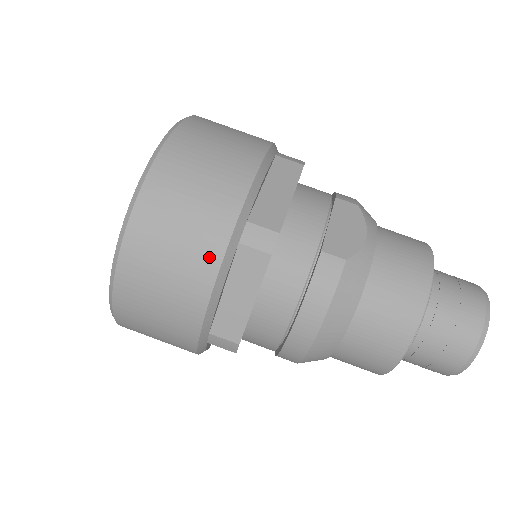
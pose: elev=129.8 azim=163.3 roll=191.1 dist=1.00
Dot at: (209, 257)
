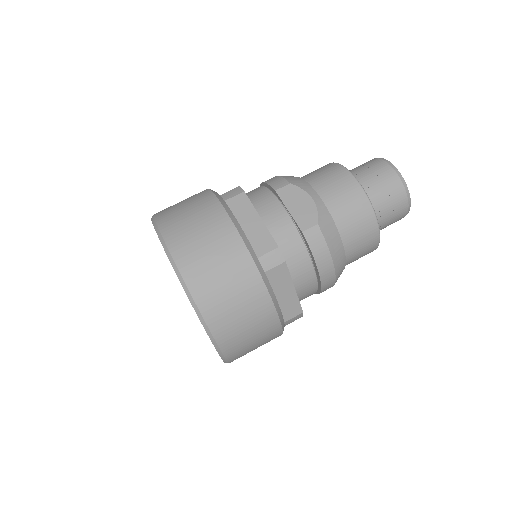
Dot at: (259, 294)
